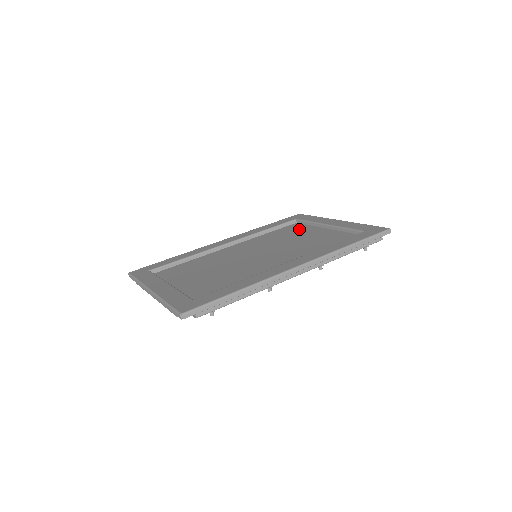
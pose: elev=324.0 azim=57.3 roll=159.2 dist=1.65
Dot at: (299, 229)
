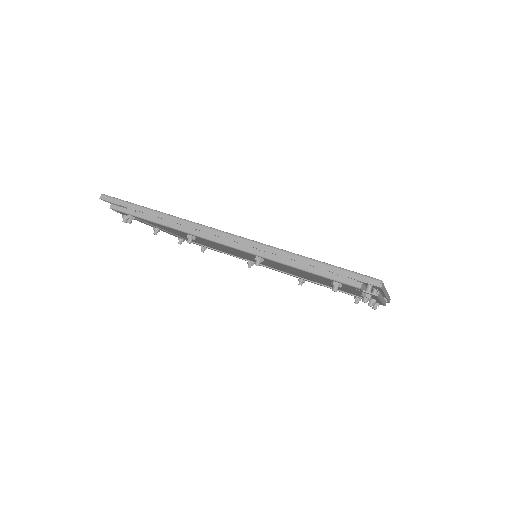
Dot at: occluded
